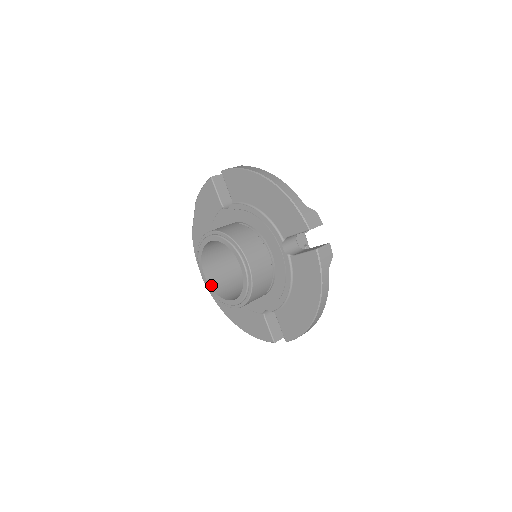
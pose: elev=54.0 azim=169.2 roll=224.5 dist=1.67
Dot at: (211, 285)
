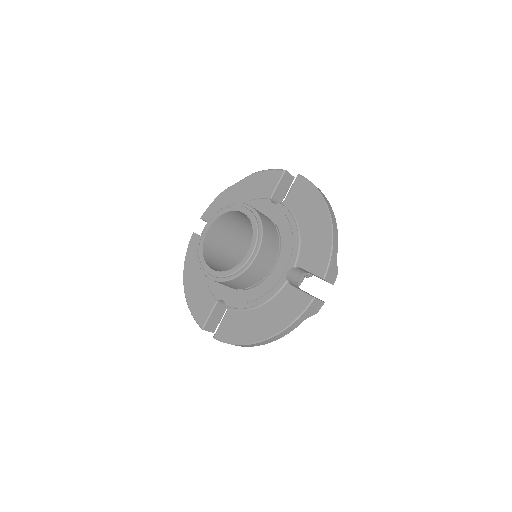
Dot at: (205, 242)
